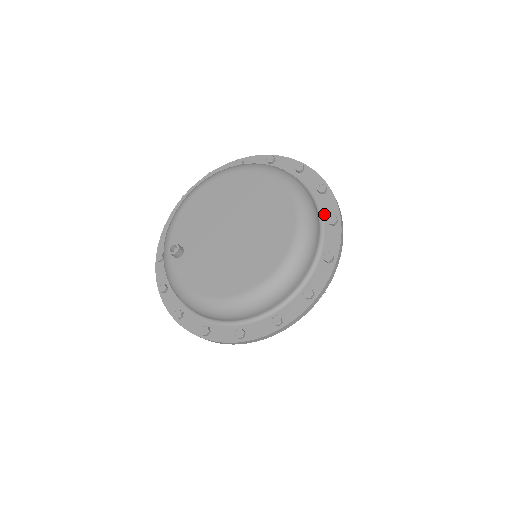
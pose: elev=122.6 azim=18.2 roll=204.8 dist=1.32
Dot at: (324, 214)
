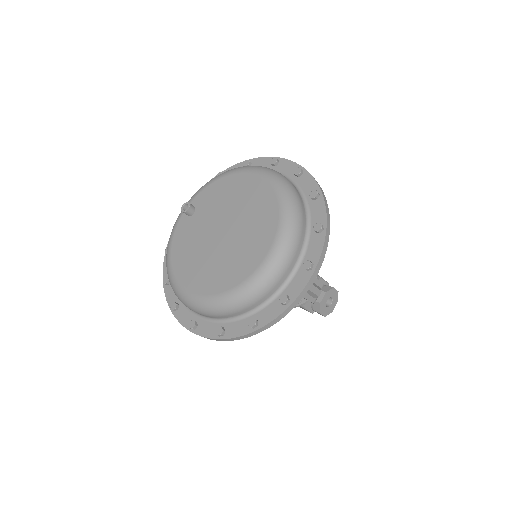
Dot at: (288, 287)
